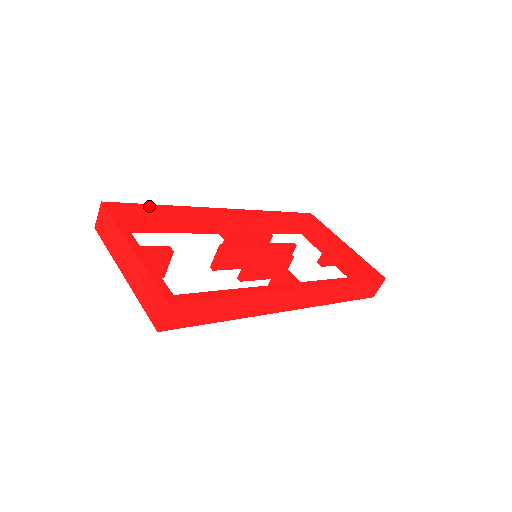
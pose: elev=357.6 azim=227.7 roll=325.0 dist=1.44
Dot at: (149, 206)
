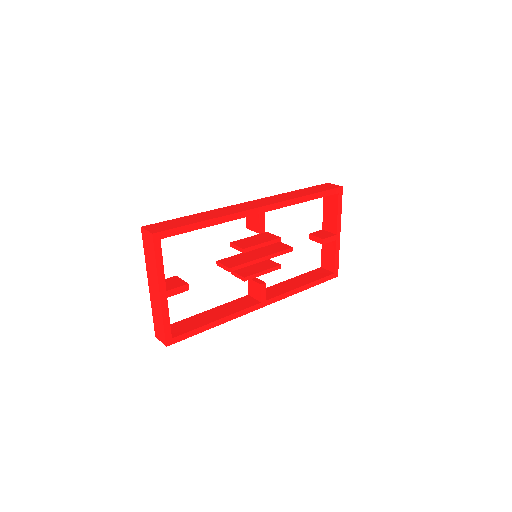
Dot at: (192, 227)
